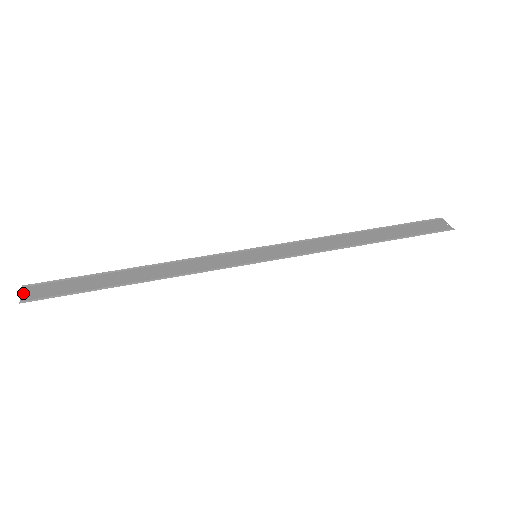
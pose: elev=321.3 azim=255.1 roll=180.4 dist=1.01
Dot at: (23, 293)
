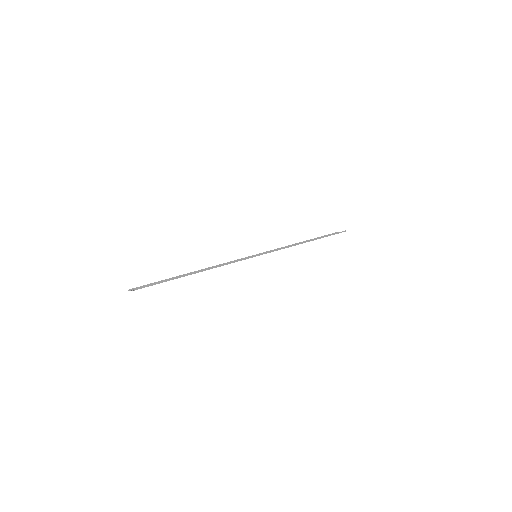
Dot at: (131, 290)
